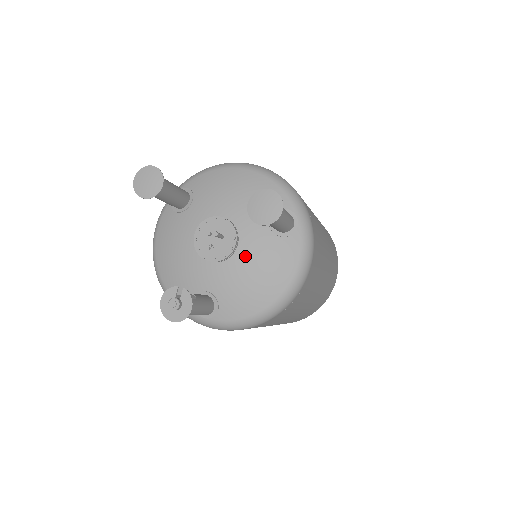
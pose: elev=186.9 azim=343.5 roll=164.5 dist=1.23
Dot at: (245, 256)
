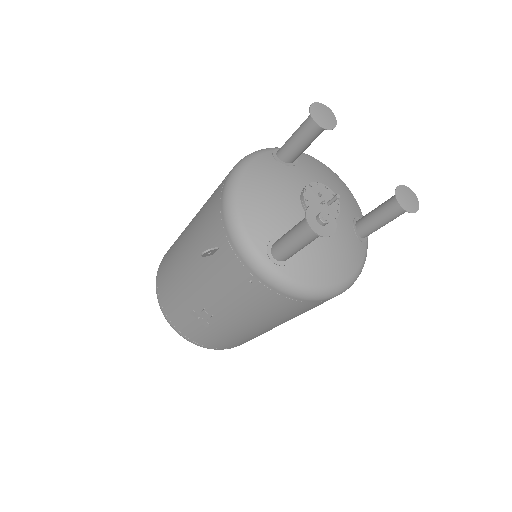
Dot at: occluded
